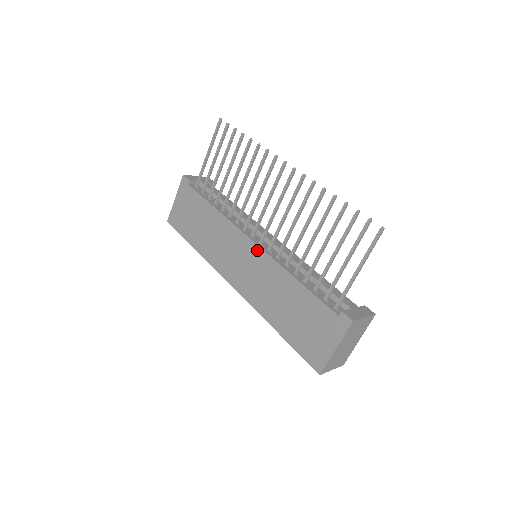
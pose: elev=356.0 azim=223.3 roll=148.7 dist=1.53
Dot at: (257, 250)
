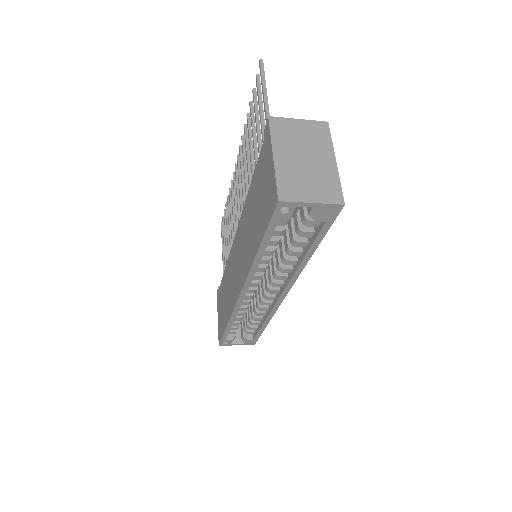
Dot at: (237, 233)
